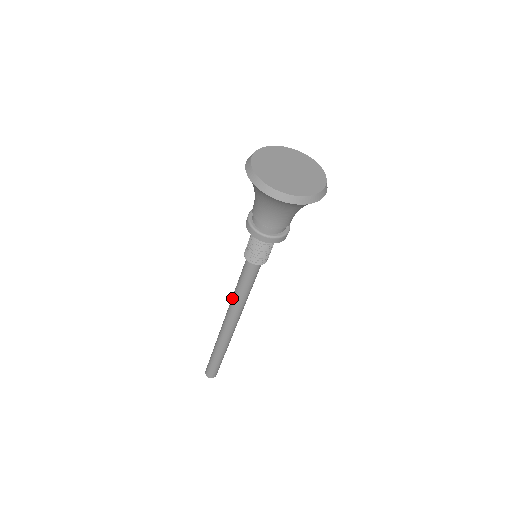
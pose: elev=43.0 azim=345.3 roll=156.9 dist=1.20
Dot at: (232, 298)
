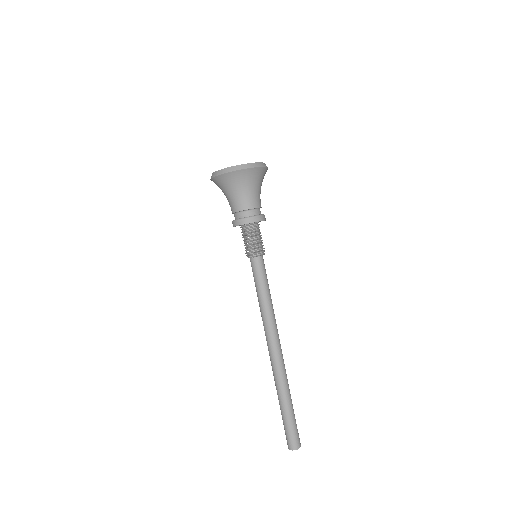
Dot at: (263, 314)
